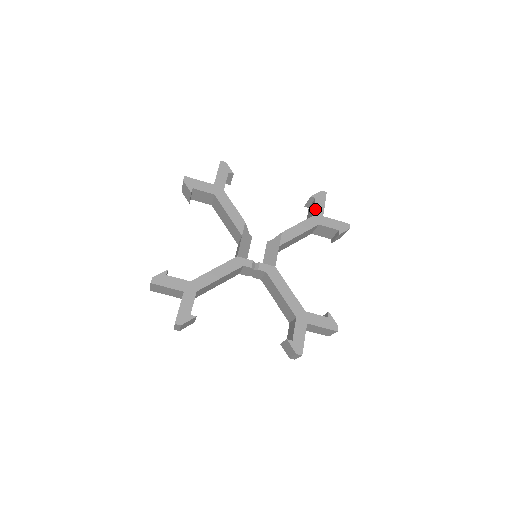
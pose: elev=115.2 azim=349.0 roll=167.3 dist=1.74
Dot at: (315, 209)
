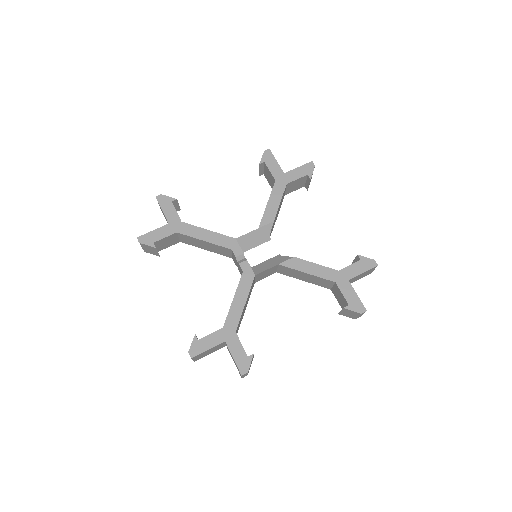
Dot at: (348, 268)
